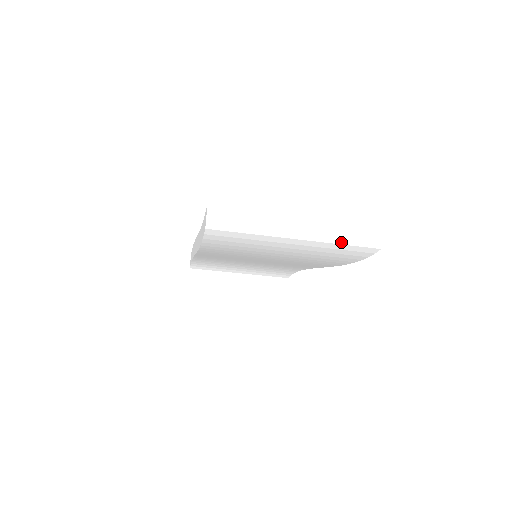
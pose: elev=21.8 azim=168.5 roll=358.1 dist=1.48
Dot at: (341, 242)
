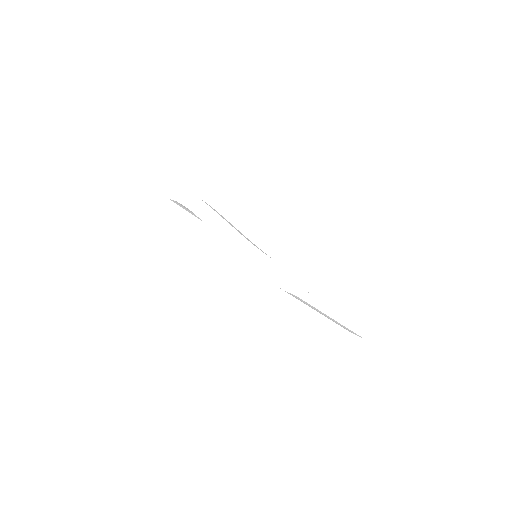
Dot at: (351, 328)
